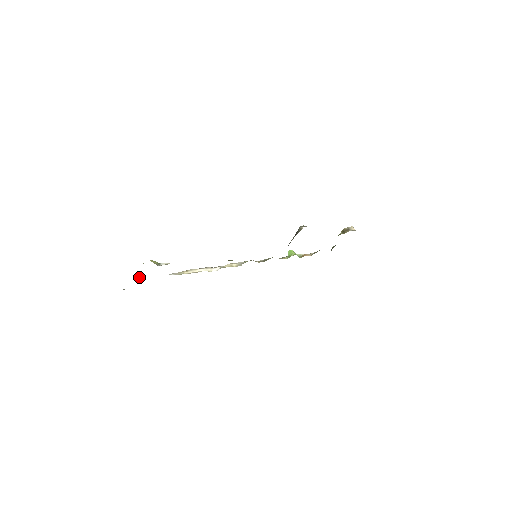
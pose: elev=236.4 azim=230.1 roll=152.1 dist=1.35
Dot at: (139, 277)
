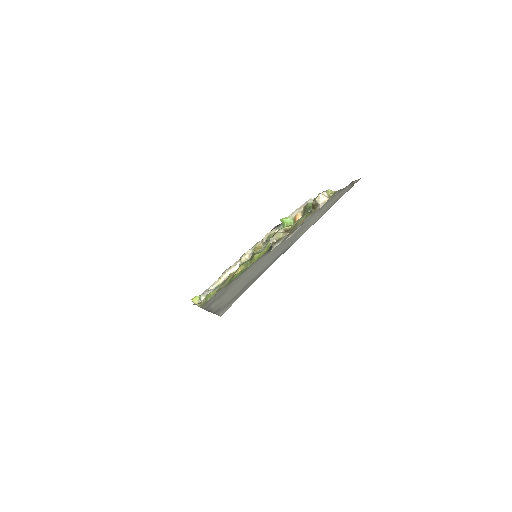
Dot at: occluded
